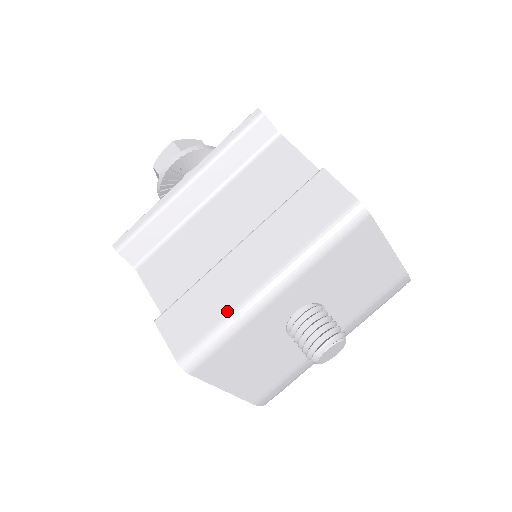
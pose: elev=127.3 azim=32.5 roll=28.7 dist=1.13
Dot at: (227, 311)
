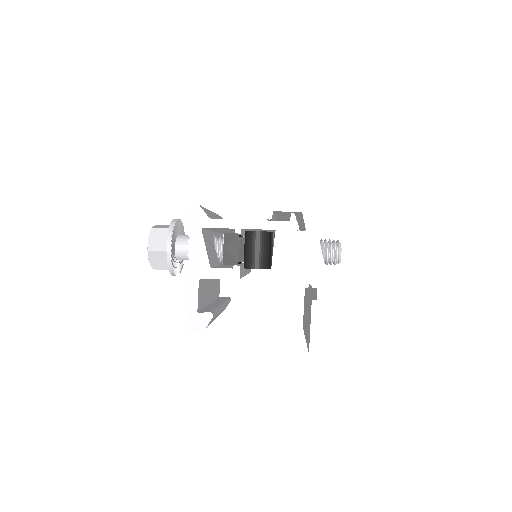
Dot at: occluded
